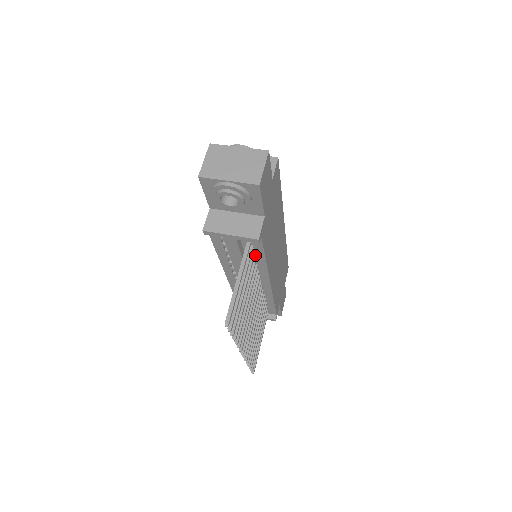
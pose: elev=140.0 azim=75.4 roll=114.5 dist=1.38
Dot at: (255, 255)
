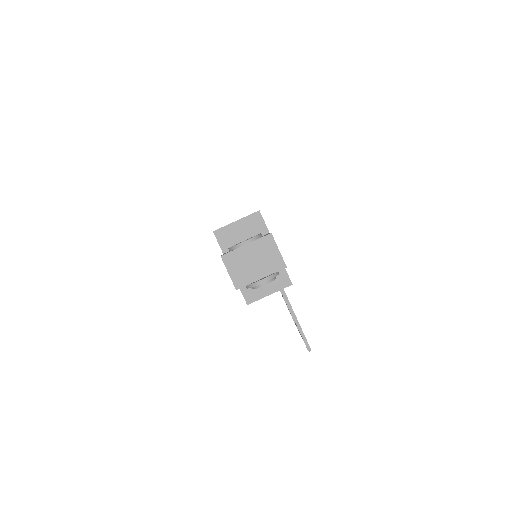
Dot at: occluded
